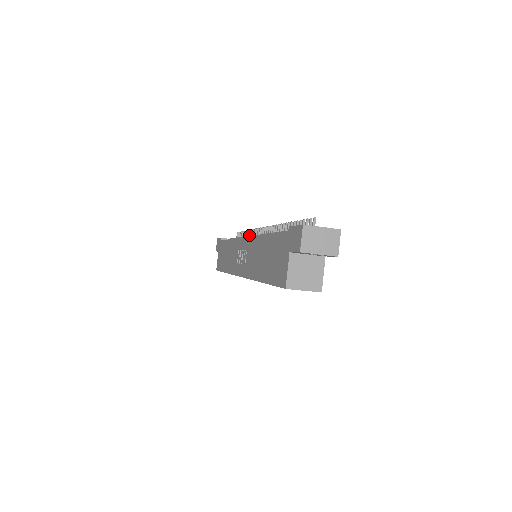
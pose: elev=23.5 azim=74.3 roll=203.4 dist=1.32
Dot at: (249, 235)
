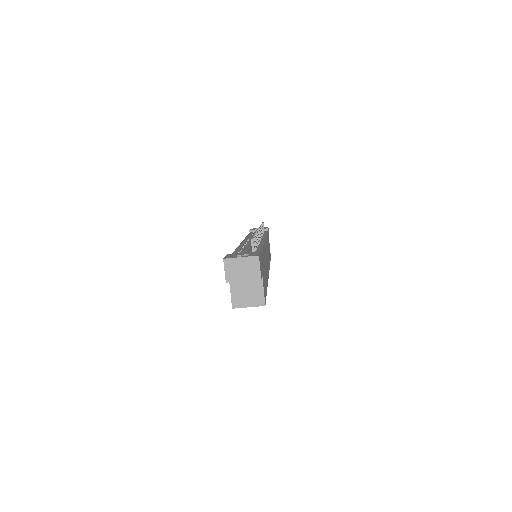
Dot at: occluded
